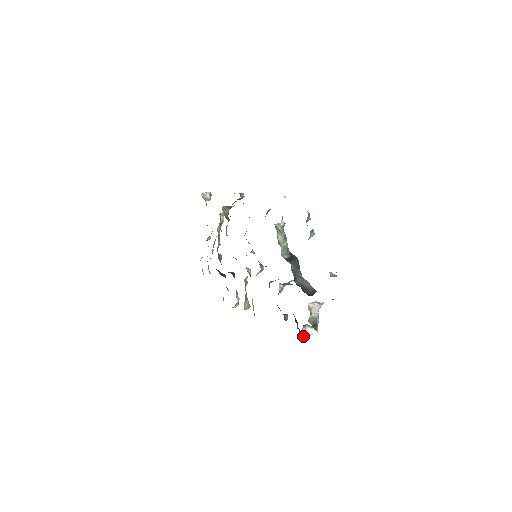
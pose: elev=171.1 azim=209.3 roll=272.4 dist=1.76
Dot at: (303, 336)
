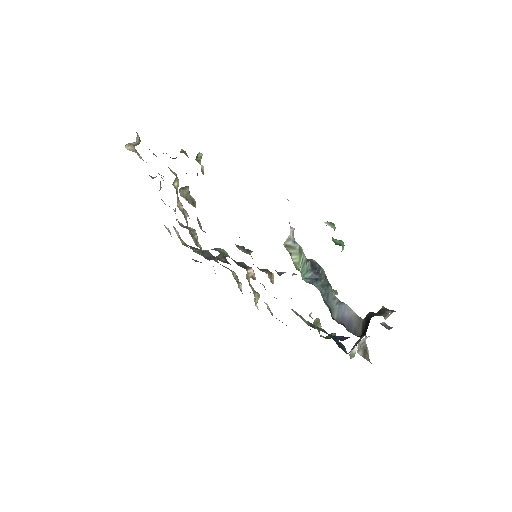
Dot at: occluded
